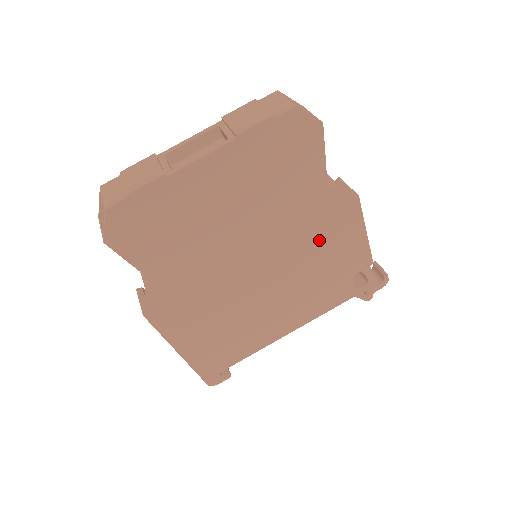
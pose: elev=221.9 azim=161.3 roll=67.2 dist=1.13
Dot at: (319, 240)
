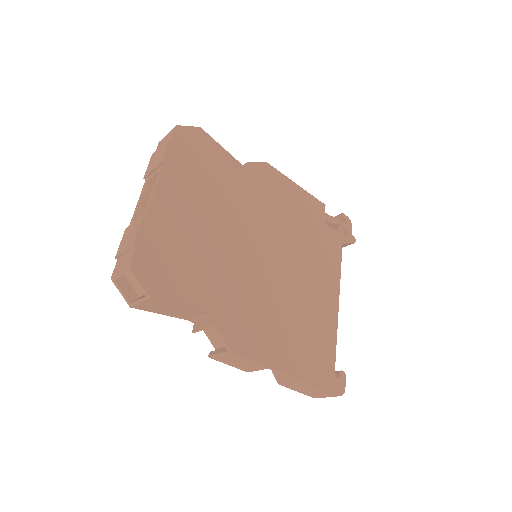
Dot at: (278, 208)
